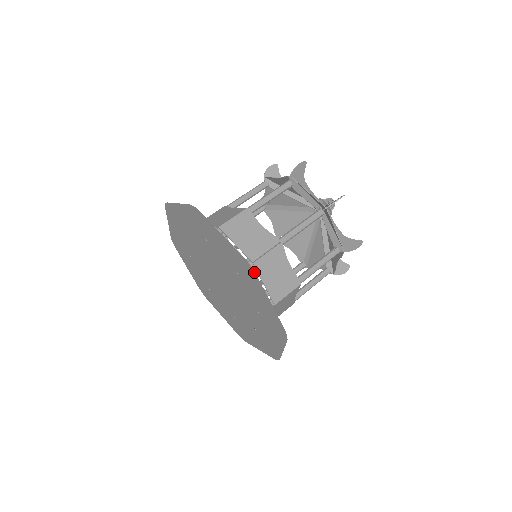
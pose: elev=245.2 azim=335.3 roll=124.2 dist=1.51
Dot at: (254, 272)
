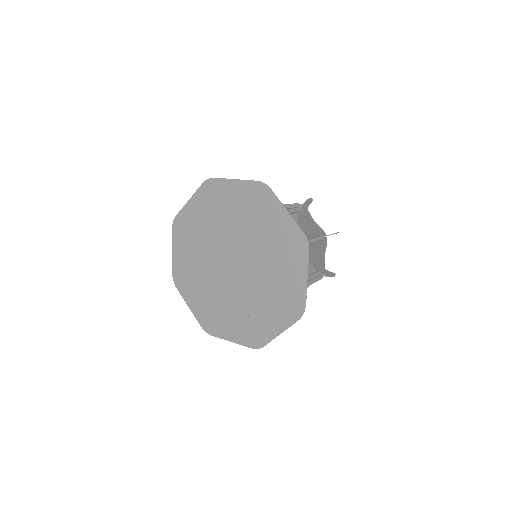
Dot at: (268, 188)
